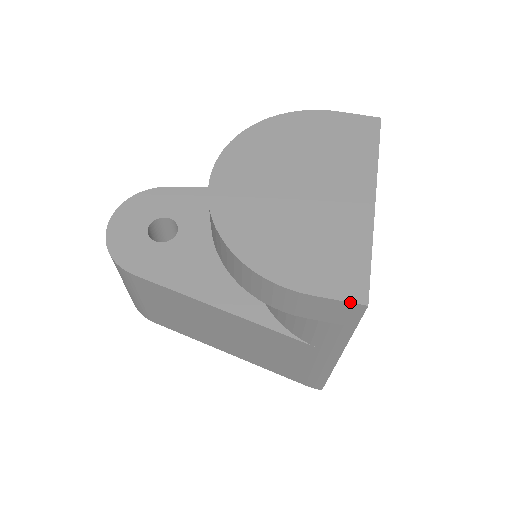
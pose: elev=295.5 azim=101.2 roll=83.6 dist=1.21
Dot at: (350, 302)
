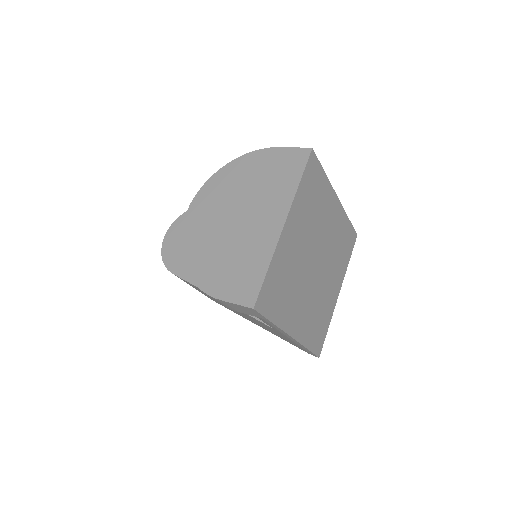
Dot at: (243, 306)
